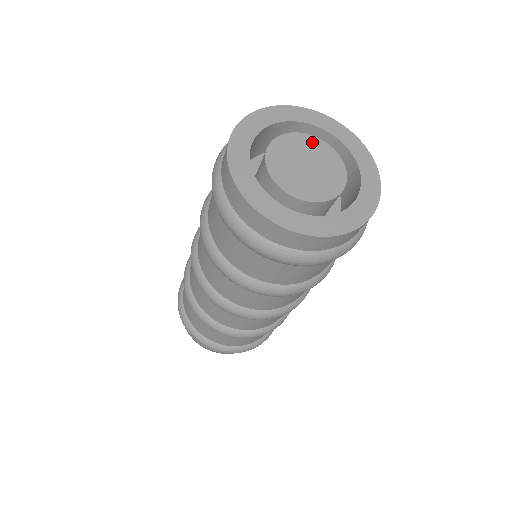
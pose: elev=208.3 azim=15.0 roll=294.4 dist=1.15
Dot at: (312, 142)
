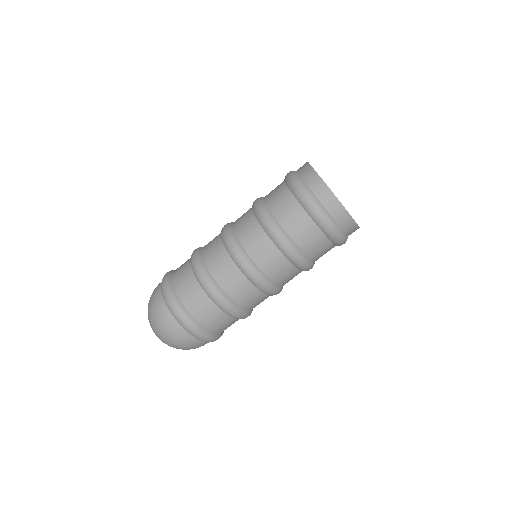
Dot at: occluded
